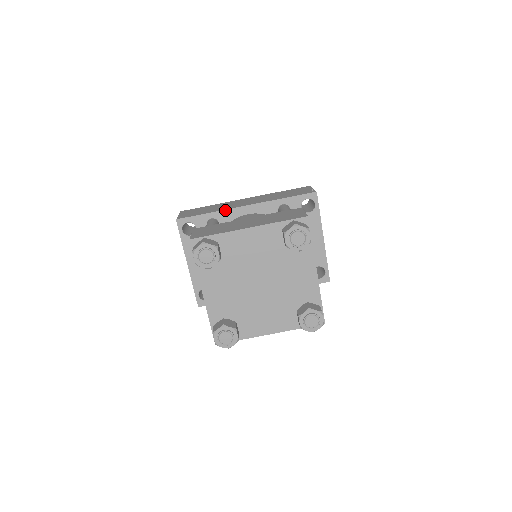
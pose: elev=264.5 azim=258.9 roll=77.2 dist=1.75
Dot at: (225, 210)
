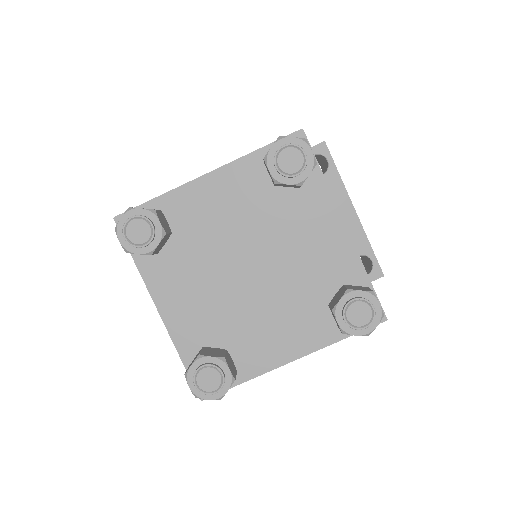
Dot at: occluded
